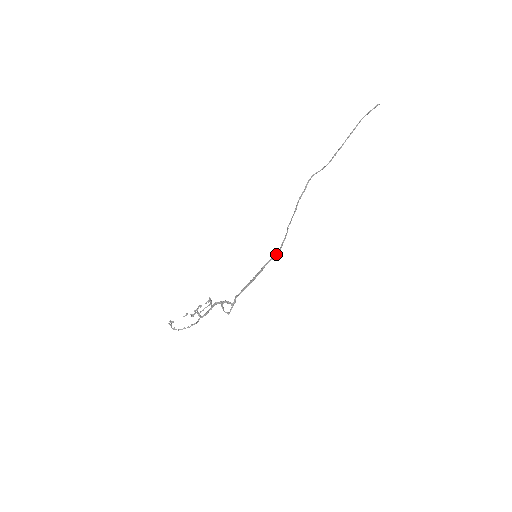
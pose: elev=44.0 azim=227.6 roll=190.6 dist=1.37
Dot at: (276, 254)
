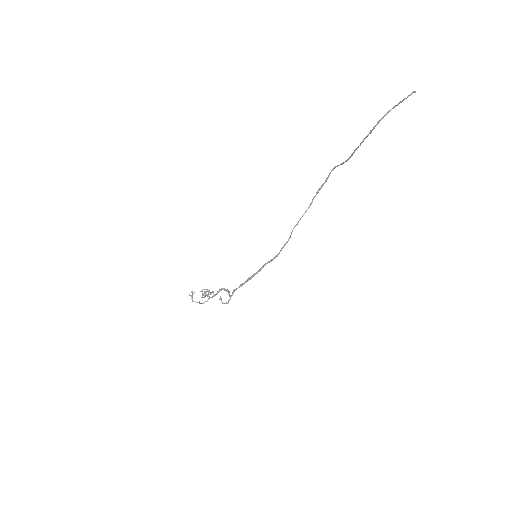
Dot at: (275, 257)
